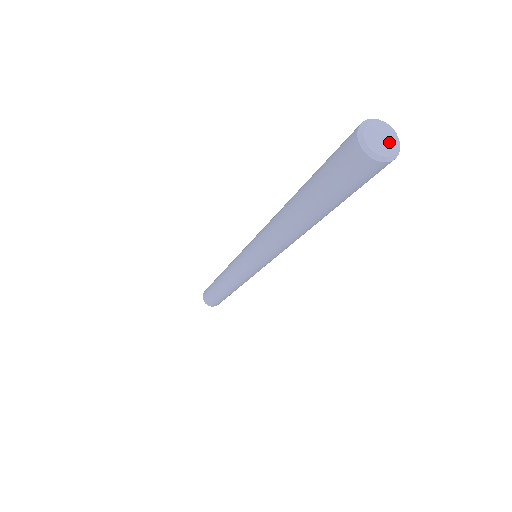
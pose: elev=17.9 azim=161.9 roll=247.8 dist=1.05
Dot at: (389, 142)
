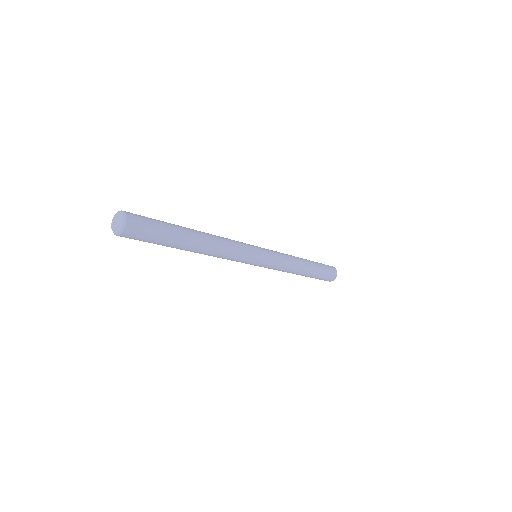
Dot at: (119, 224)
